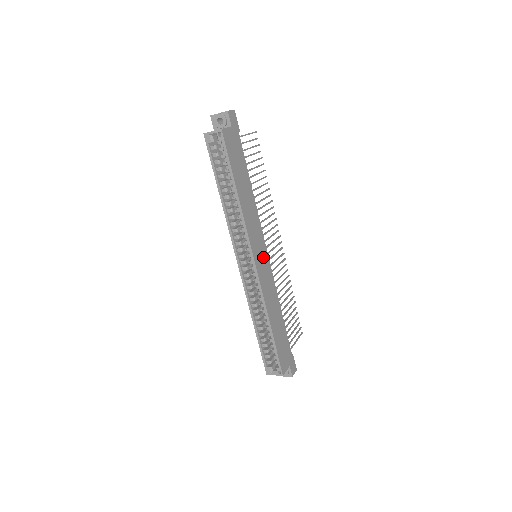
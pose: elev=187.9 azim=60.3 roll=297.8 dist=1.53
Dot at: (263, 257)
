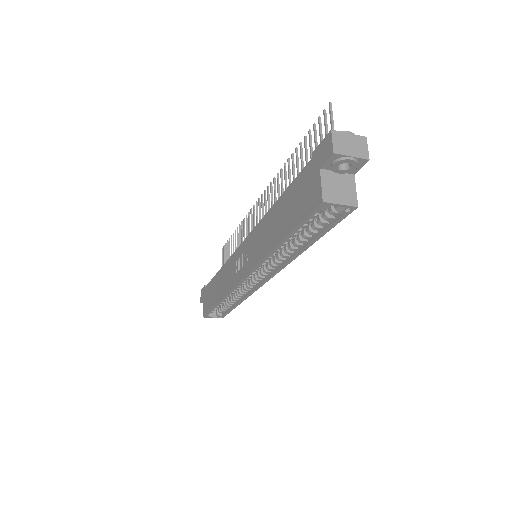
Dot at: occluded
